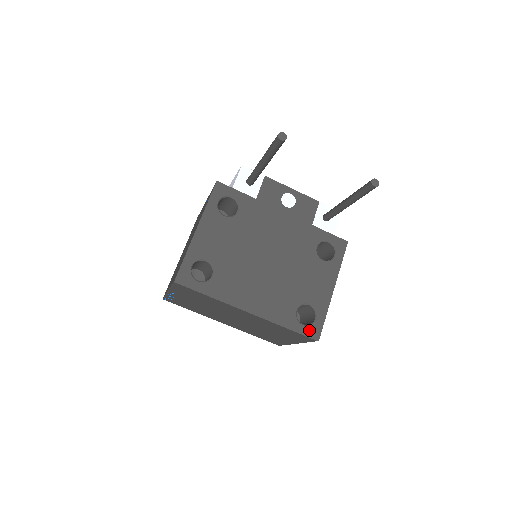
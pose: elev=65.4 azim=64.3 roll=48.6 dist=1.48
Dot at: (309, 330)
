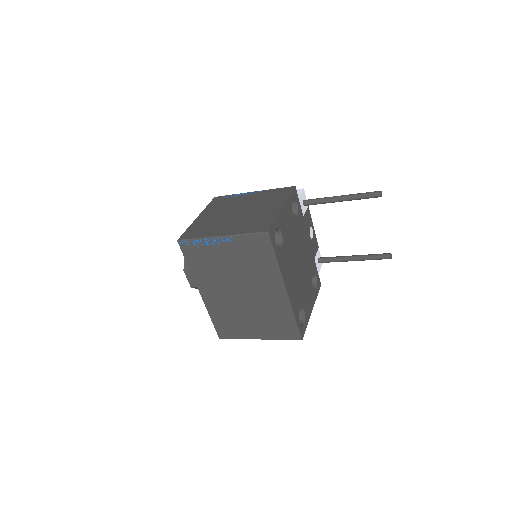
Dot at: (301, 329)
